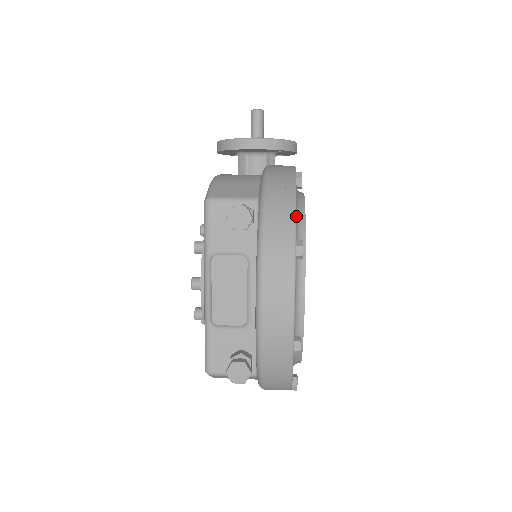
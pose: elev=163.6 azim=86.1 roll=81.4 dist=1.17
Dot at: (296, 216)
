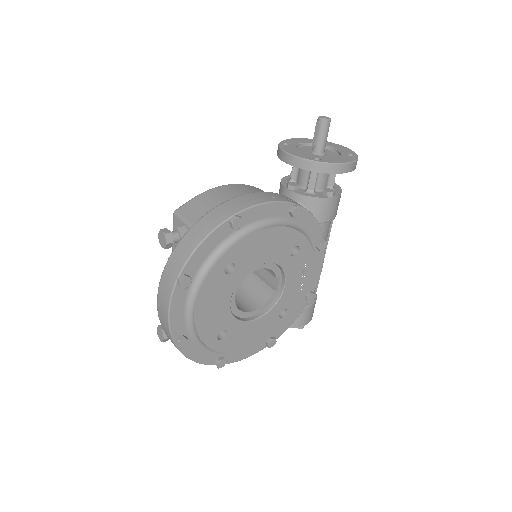
Dot at: (191, 256)
